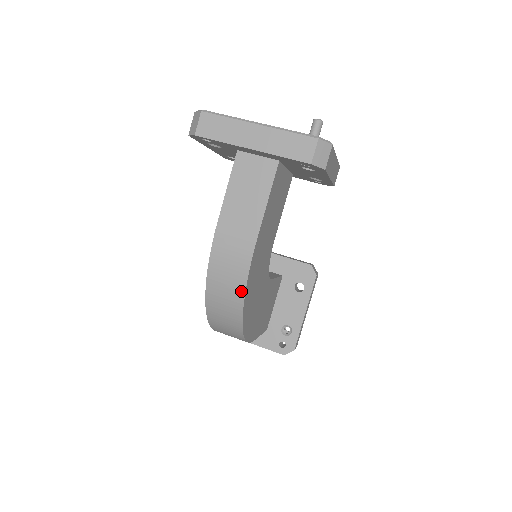
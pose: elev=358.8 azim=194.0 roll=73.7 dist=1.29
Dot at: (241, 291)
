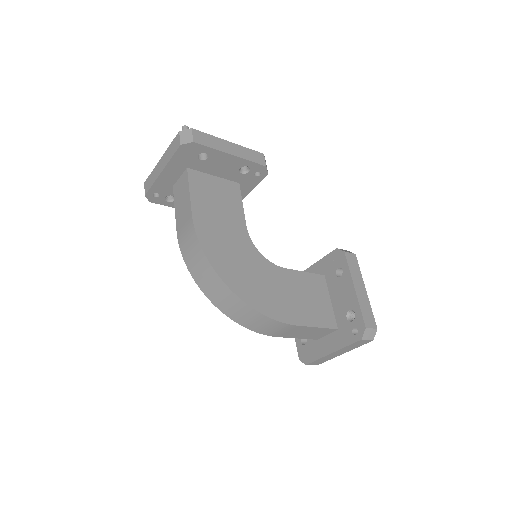
Dot at: (204, 259)
